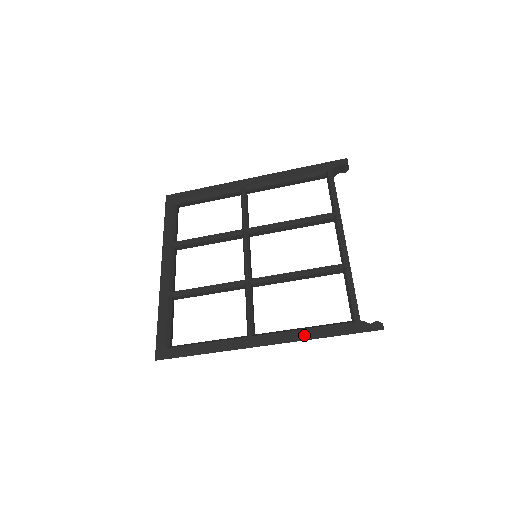
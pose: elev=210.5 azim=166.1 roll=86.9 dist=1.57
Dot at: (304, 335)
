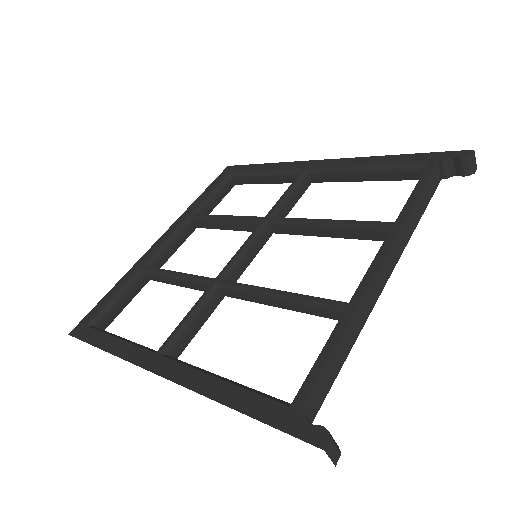
Dot at: (209, 387)
